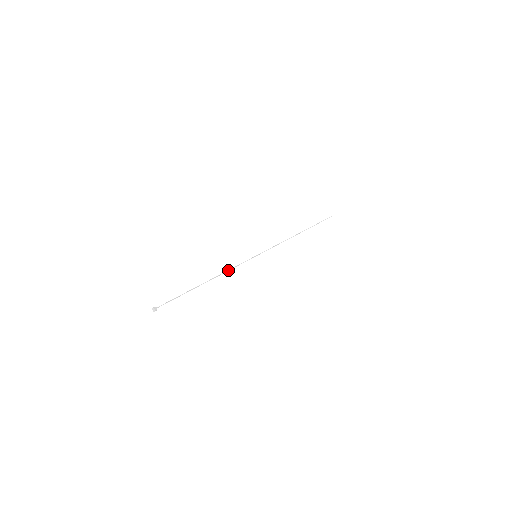
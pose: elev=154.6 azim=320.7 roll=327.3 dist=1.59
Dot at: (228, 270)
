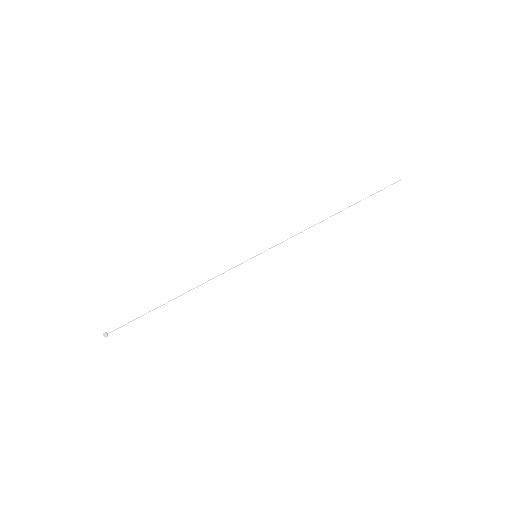
Dot at: occluded
